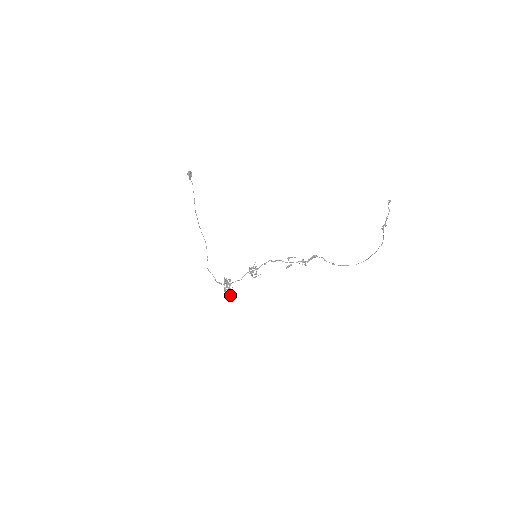
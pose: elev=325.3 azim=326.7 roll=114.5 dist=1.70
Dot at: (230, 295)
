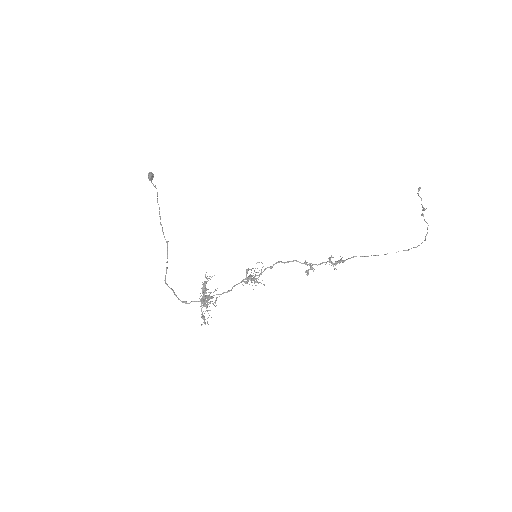
Dot at: occluded
